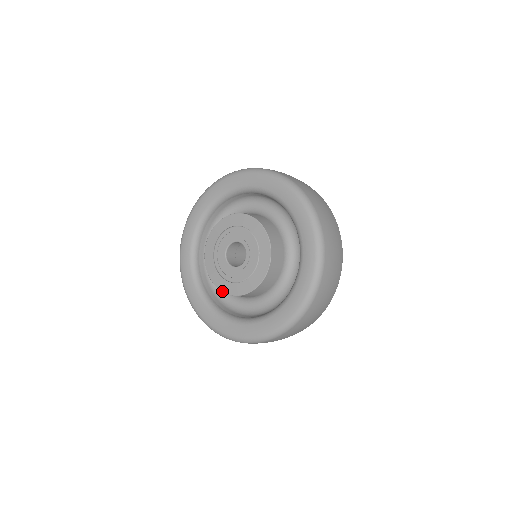
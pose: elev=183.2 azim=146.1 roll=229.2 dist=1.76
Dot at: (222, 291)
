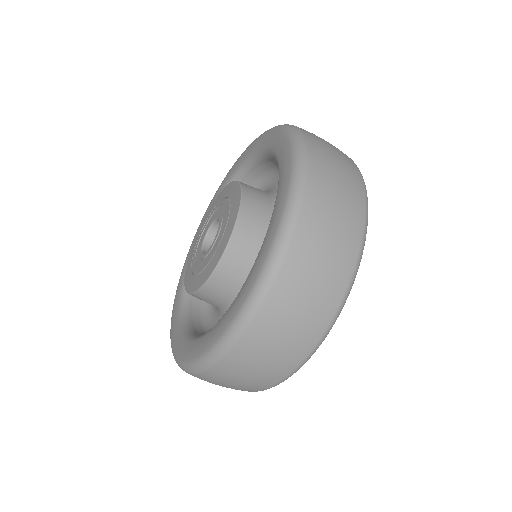
Dot at: (215, 267)
